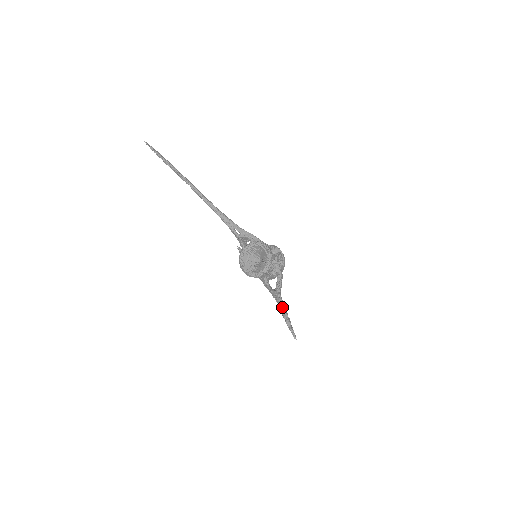
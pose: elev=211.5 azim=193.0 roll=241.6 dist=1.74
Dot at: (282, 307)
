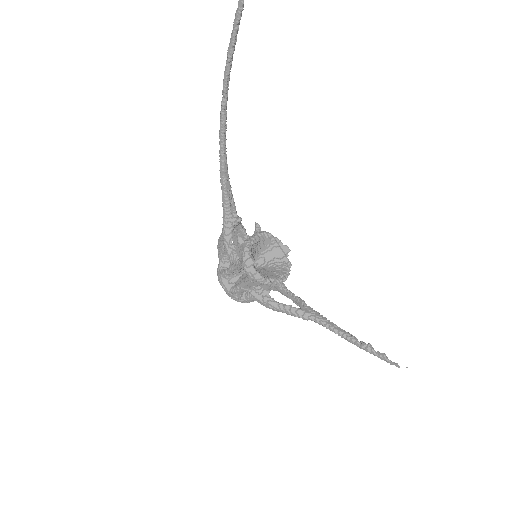
Dot at: occluded
